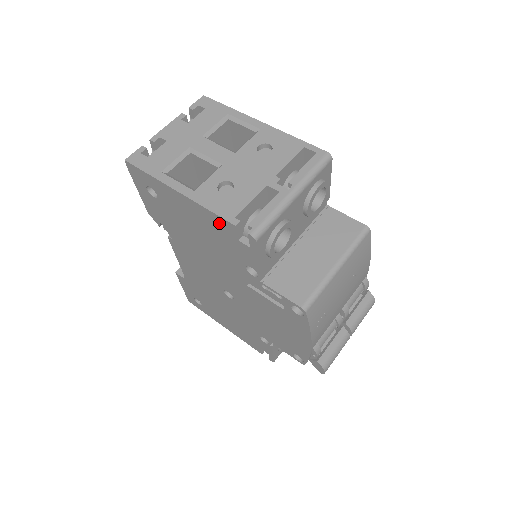
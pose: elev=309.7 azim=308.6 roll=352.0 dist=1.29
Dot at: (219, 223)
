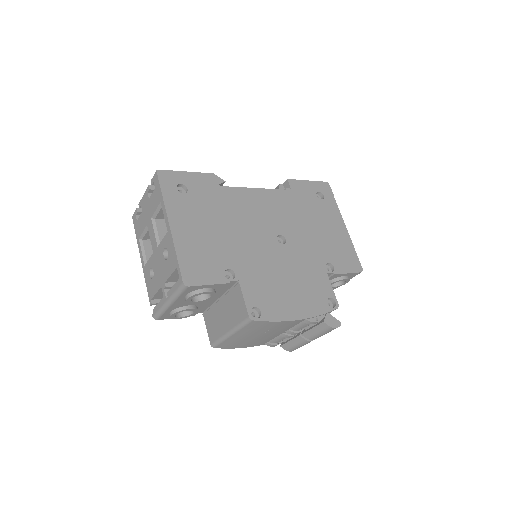
Dot at: occluded
